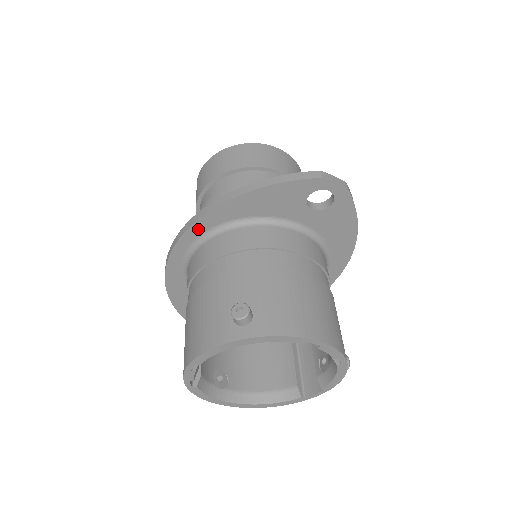
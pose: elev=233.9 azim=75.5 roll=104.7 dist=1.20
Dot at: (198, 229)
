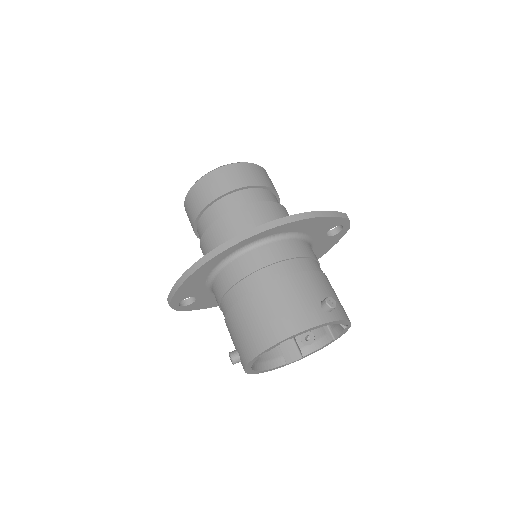
Dot at: (267, 233)
